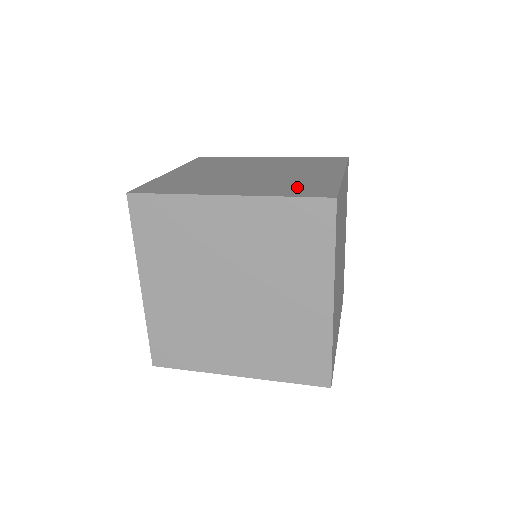
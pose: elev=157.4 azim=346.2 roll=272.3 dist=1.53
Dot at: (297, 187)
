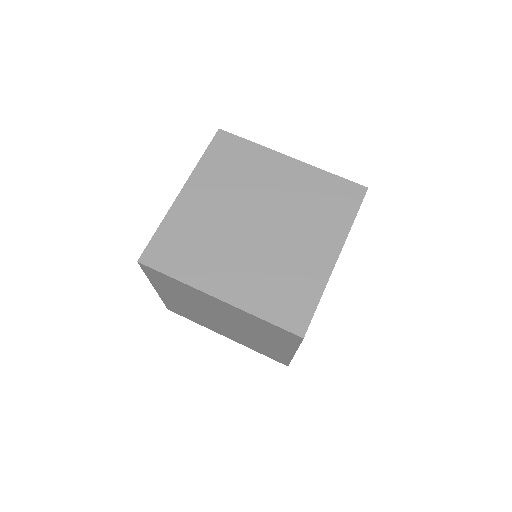
Dot at: (282, 294)
